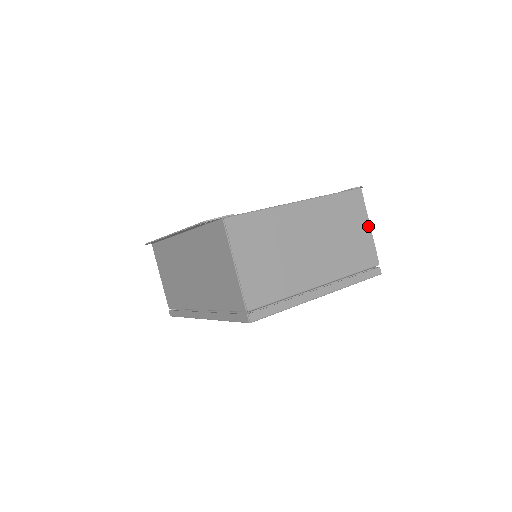
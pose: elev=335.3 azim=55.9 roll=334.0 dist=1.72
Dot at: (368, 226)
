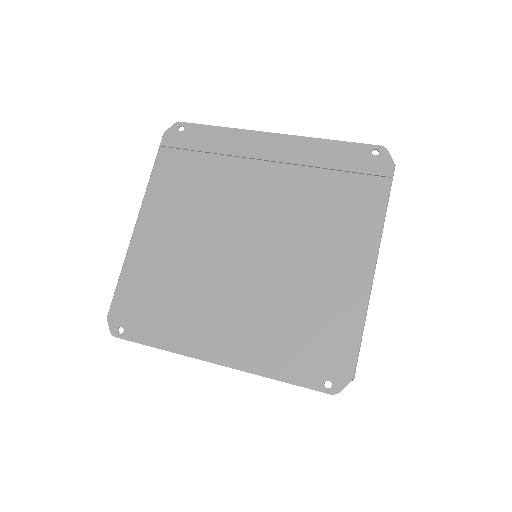
Dot at: occluded
